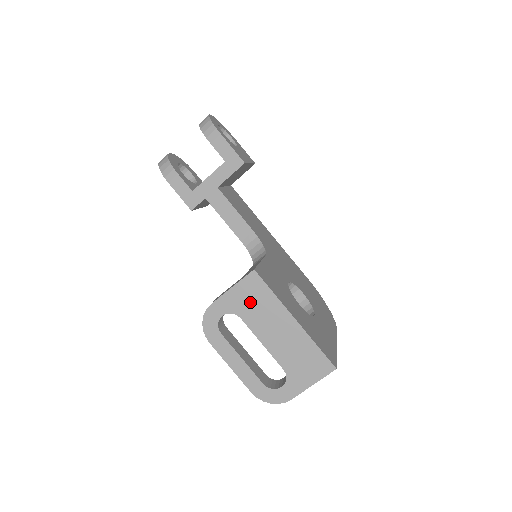
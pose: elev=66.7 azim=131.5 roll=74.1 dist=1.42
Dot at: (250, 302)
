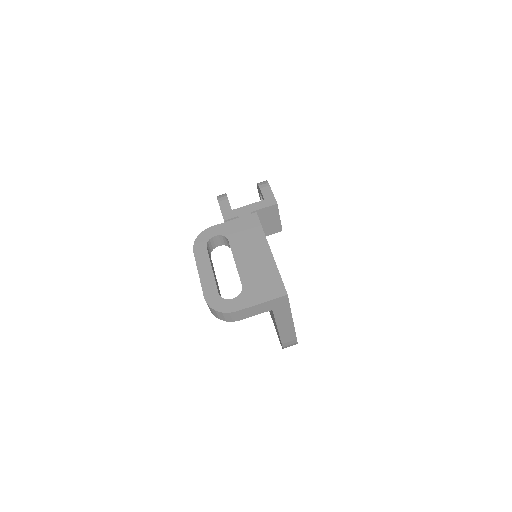
Dot at: (242, 231)
